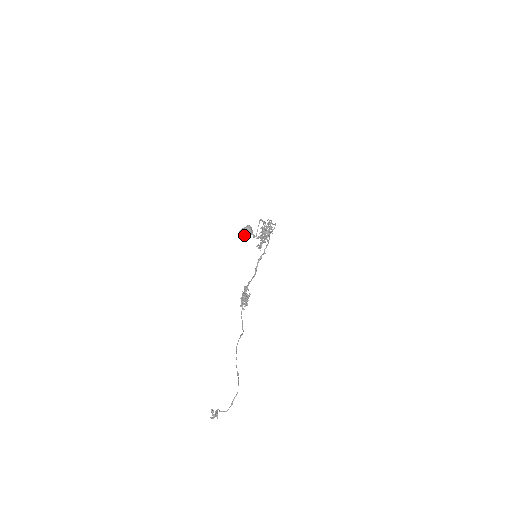
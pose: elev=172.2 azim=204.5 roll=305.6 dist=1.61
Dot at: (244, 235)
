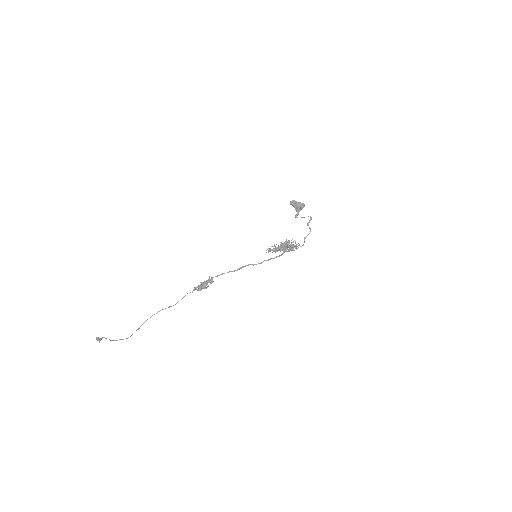
Dot at: (293, 205)
